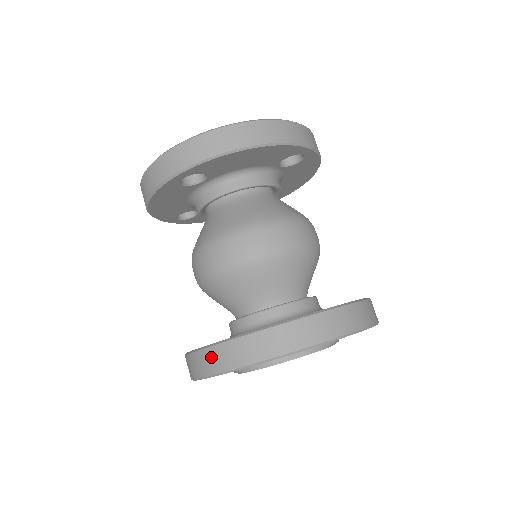
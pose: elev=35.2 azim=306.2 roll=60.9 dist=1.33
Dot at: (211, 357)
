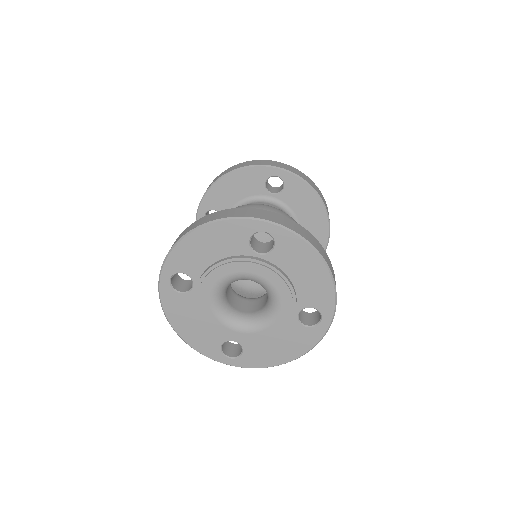
Dot at: (253, 211)
